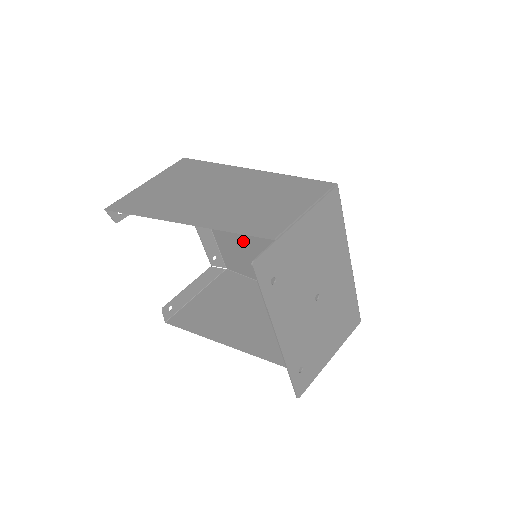
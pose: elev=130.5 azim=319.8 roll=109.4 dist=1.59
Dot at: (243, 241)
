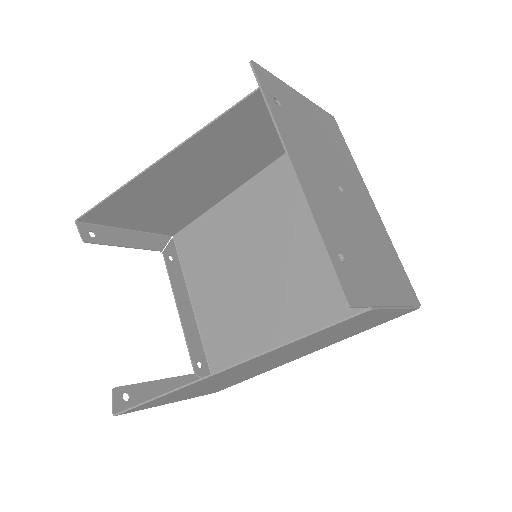
Dot at: (239, 305)
